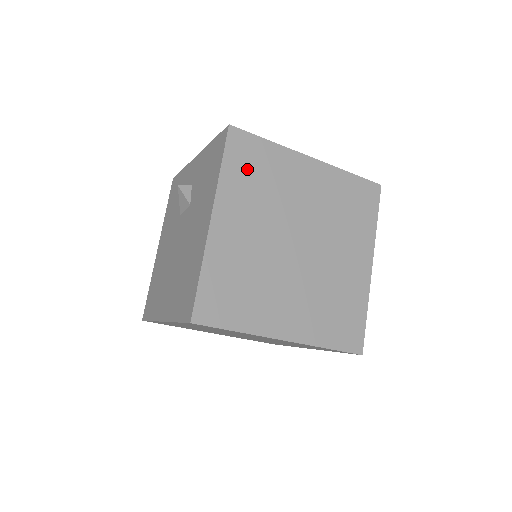
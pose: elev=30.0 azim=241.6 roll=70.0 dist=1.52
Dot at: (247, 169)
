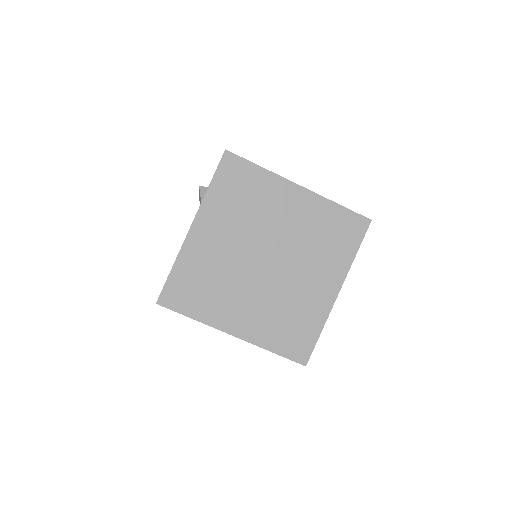
Dot at: (233, 189)
